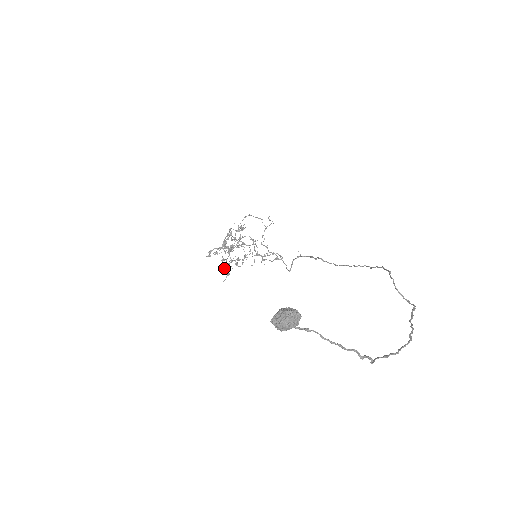
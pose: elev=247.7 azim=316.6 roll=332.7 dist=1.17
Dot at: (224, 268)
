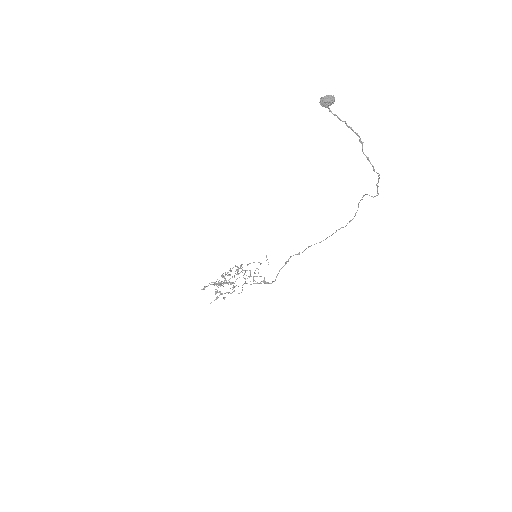
Dot at: occluded
